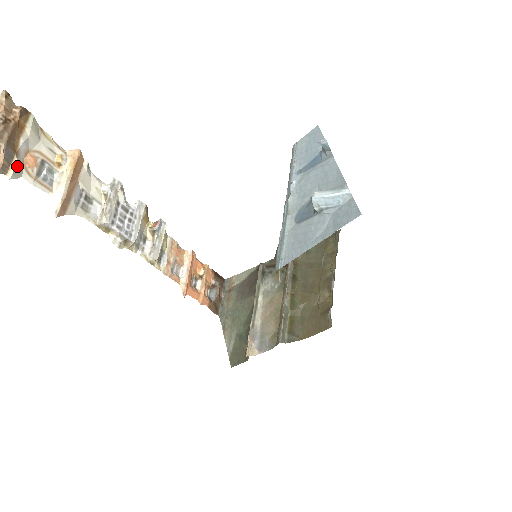
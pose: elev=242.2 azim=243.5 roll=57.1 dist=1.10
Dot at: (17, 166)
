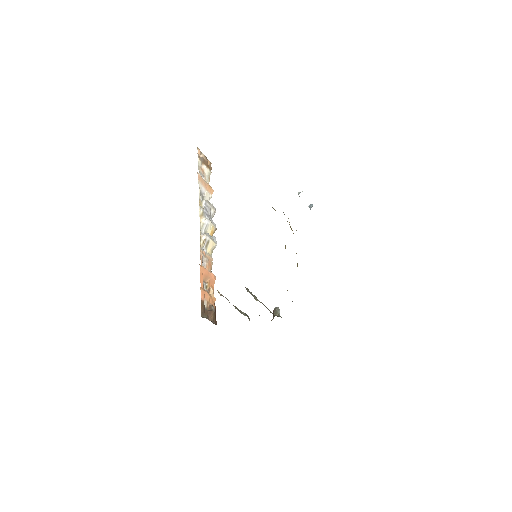
Dot at: (200, 163)
